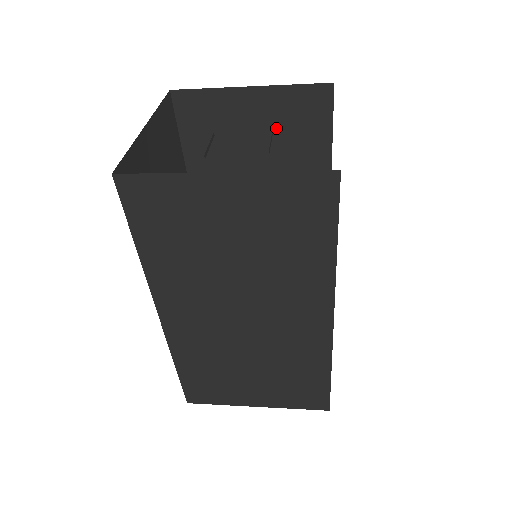
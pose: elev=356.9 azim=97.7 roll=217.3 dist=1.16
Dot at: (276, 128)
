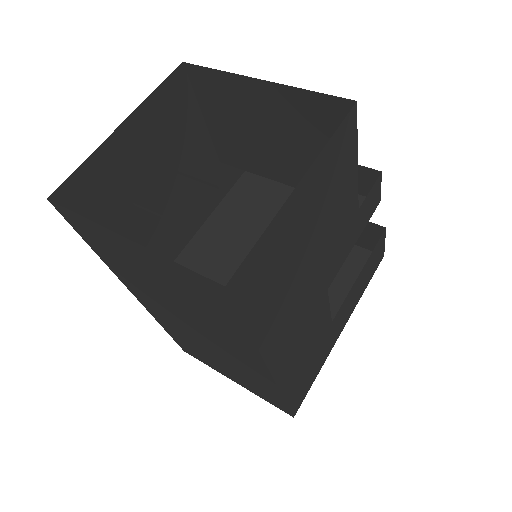
Dot at: (294, 130)
